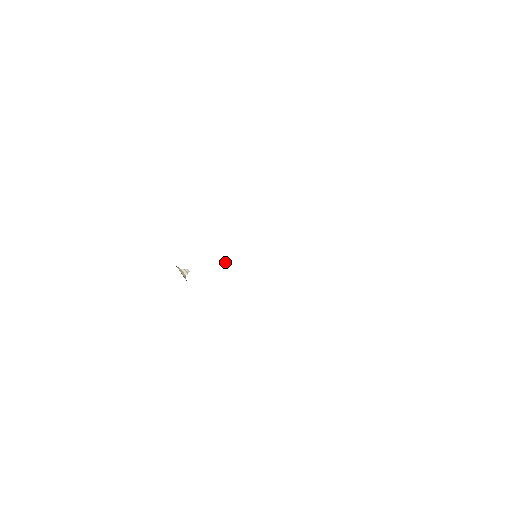
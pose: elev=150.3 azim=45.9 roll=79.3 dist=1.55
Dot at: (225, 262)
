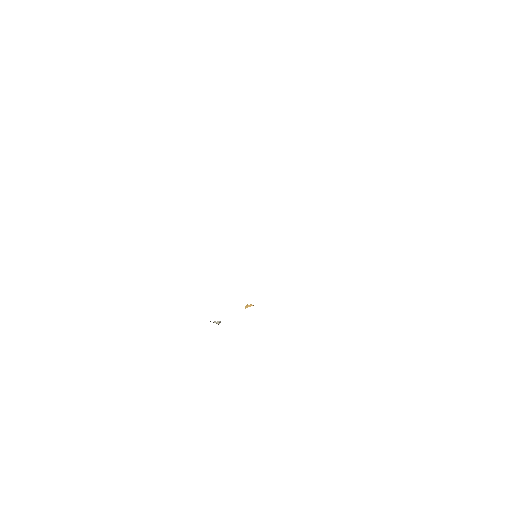
Dot at: (250, 305)
